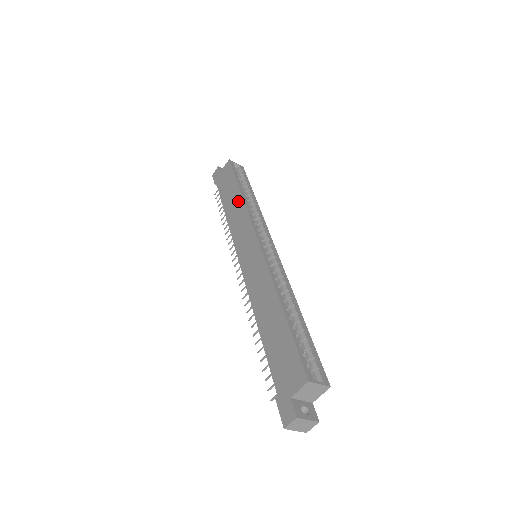
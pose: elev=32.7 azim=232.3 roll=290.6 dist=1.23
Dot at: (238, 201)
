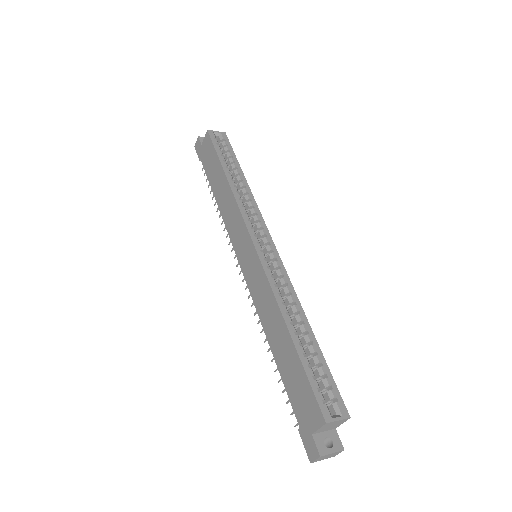
Dot at: (226, 189)
